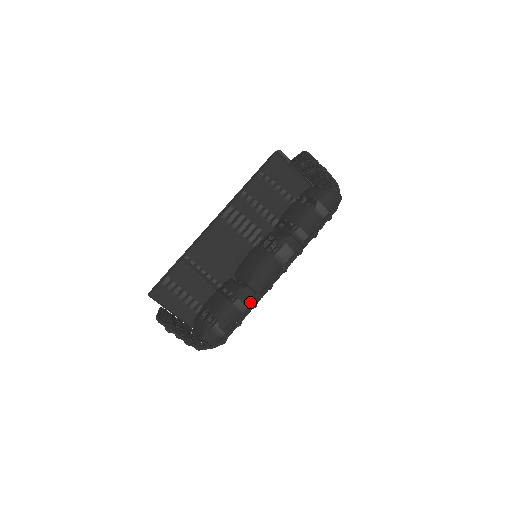
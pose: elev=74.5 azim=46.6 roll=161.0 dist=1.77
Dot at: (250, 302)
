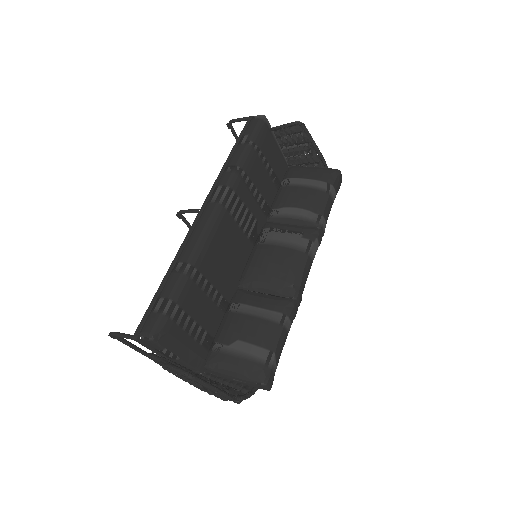
Dot at: (293, 319)
